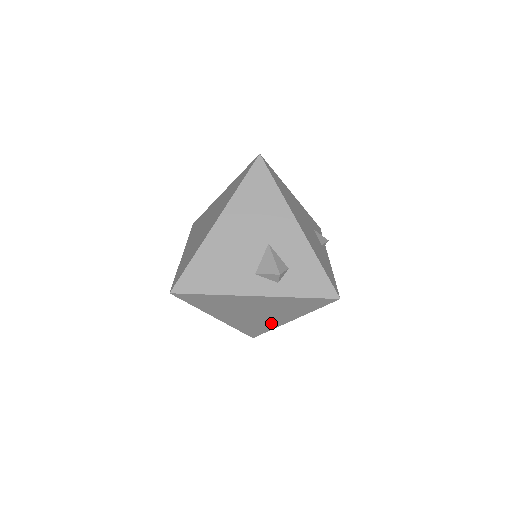
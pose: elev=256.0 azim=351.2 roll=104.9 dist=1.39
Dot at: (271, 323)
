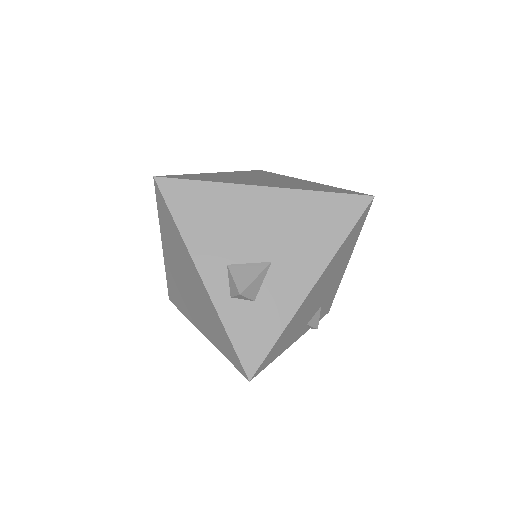
Dot at: (190, 312)
